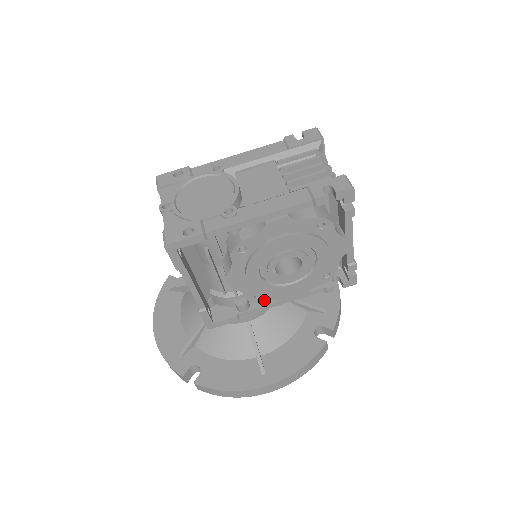
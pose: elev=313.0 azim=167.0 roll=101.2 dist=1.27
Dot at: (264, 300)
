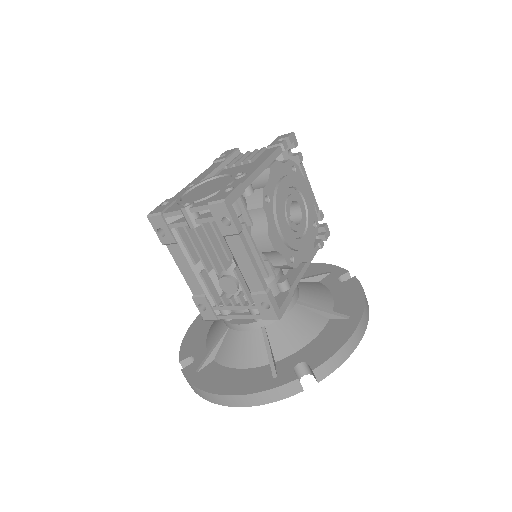
Dot at: (296, 264)
